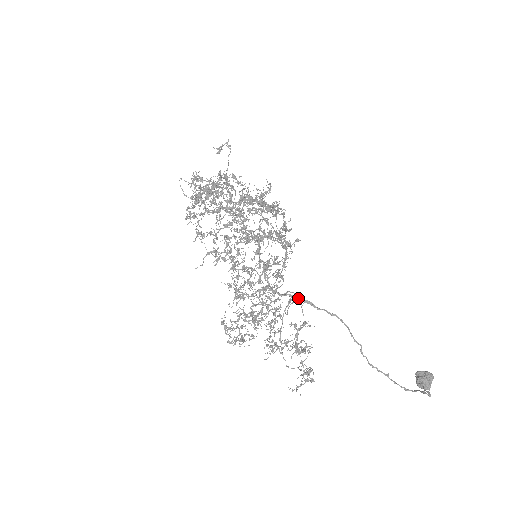
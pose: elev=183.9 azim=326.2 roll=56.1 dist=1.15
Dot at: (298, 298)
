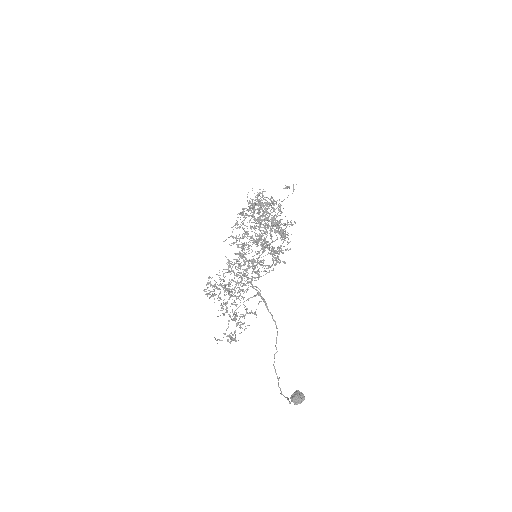
Dot at: (261, 296)
